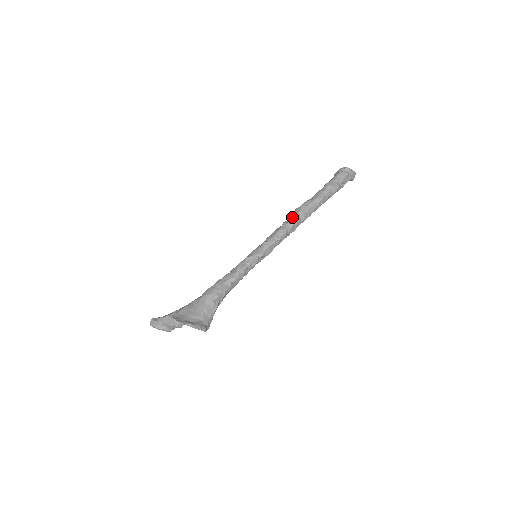
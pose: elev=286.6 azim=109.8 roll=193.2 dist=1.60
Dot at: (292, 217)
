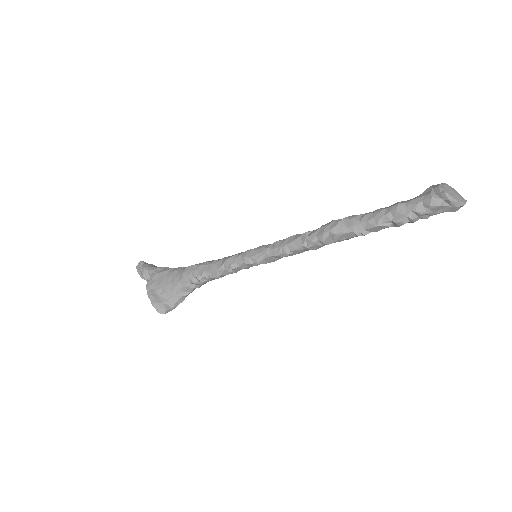
Dot at: (317, 232)
